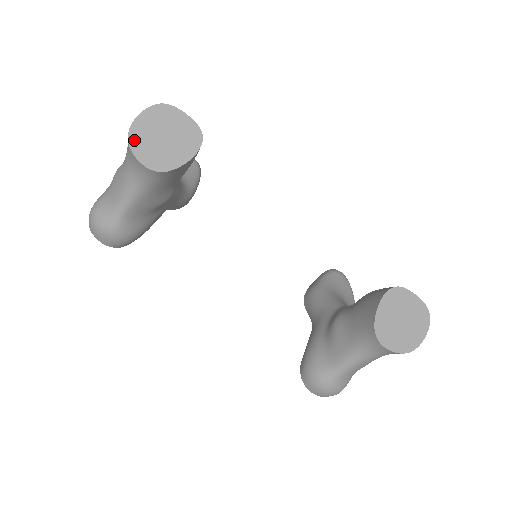
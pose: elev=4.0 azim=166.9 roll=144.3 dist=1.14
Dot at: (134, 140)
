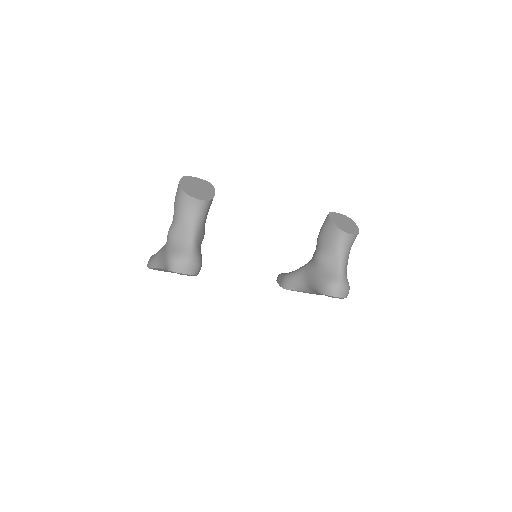
Dot at: (187, 192)
